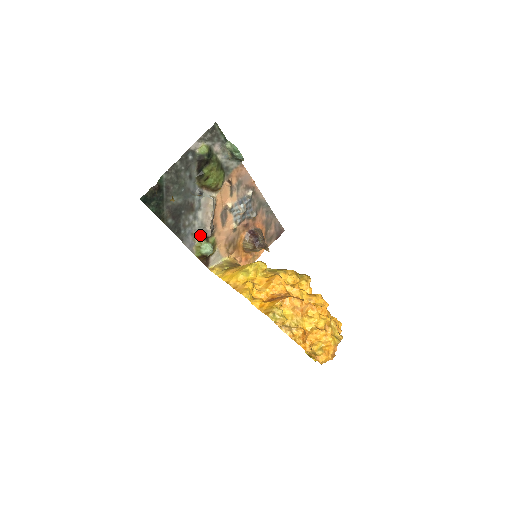
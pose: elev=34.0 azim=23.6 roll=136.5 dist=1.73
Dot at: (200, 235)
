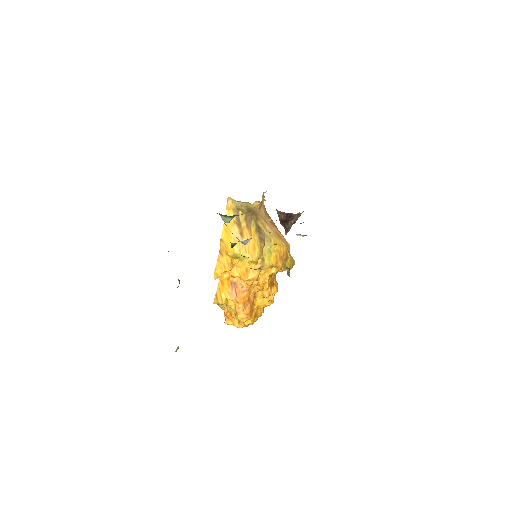
Dot at: occluded
